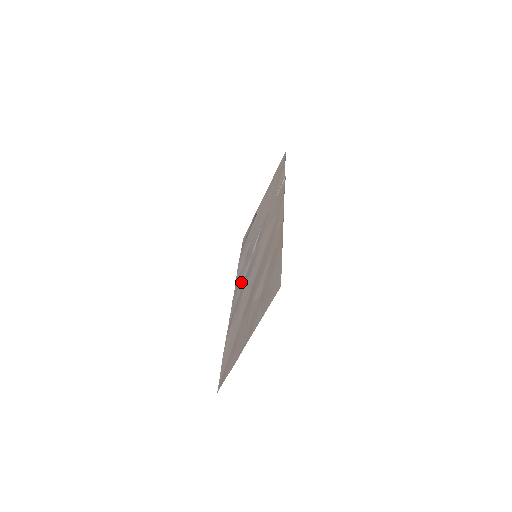
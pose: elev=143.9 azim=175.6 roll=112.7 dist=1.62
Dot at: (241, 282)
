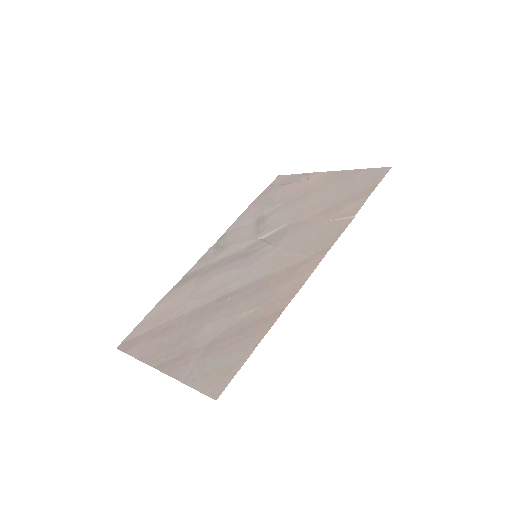
Dot at: (227, 250)
